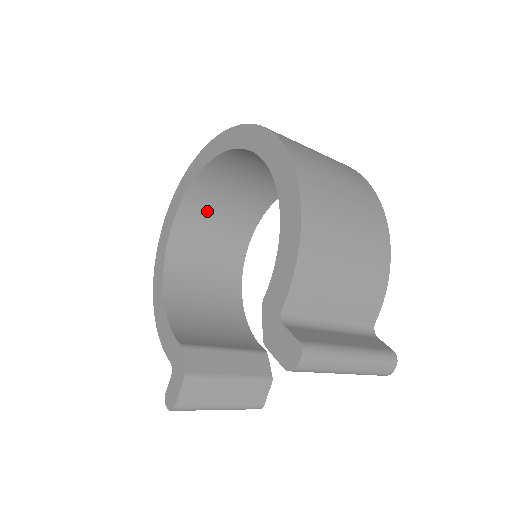
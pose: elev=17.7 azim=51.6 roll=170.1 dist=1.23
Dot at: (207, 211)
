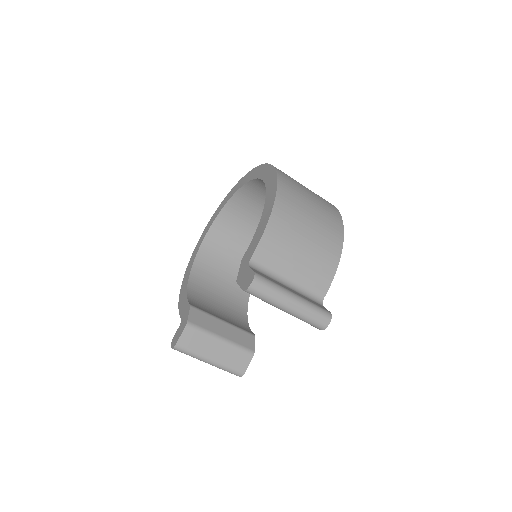
Dot at: (232, 231)
